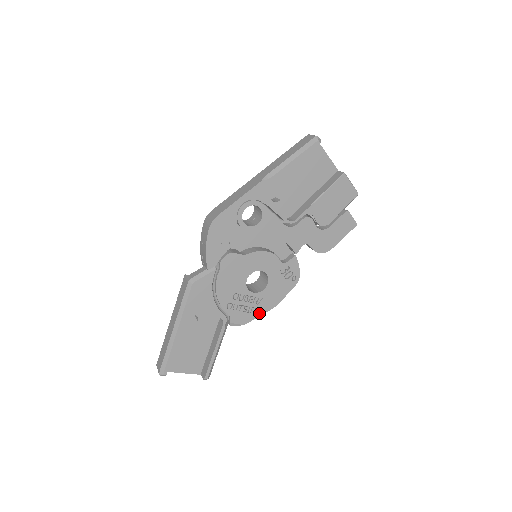
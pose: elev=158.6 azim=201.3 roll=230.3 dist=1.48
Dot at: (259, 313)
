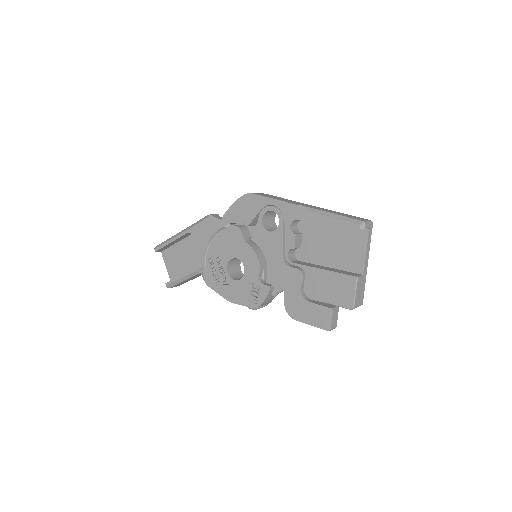
Dot at: (219, 291)
